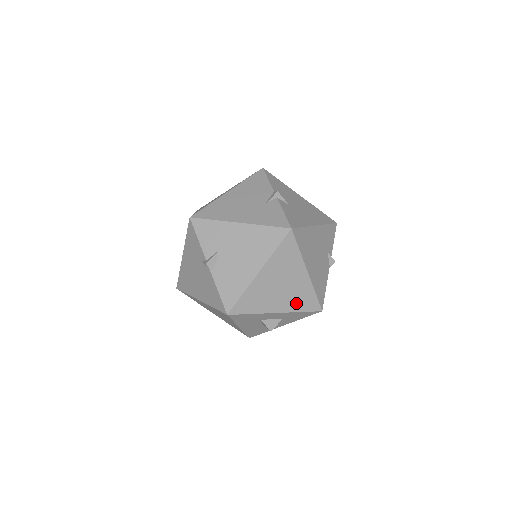
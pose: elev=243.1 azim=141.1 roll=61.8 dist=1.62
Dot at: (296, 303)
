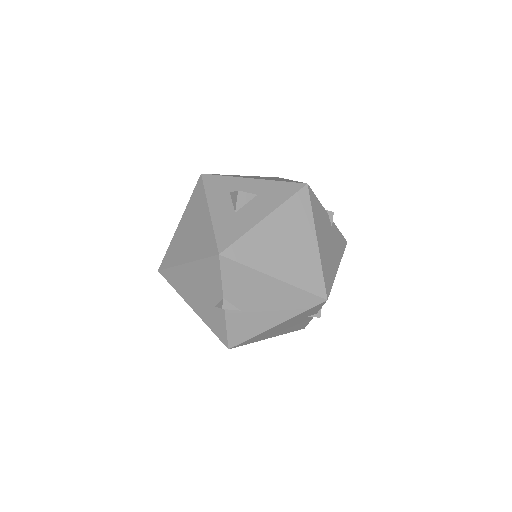
Dot at: occluded
